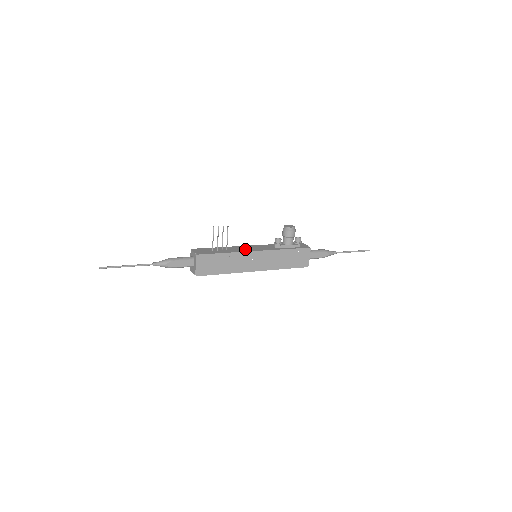
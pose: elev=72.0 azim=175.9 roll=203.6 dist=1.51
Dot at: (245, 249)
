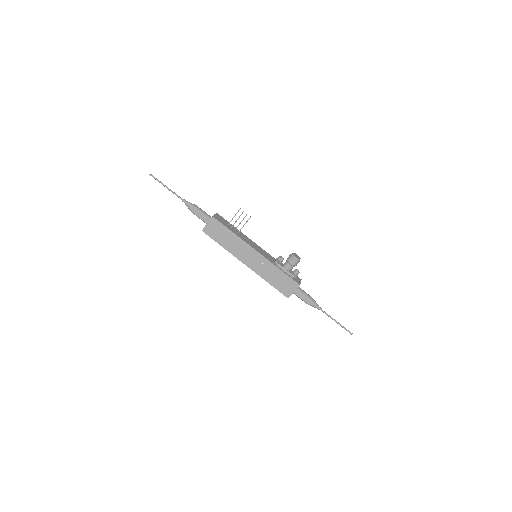
Dot at: (251, 243)
